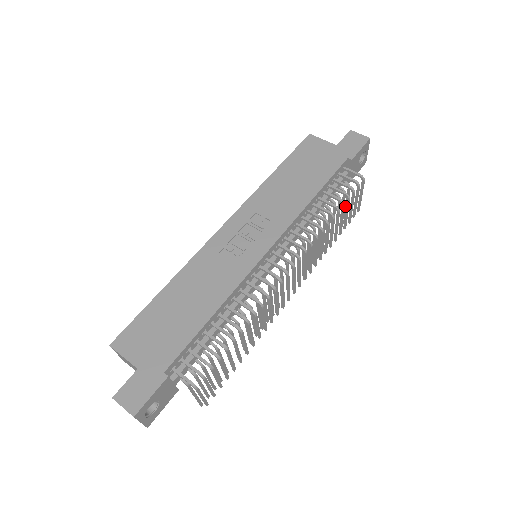
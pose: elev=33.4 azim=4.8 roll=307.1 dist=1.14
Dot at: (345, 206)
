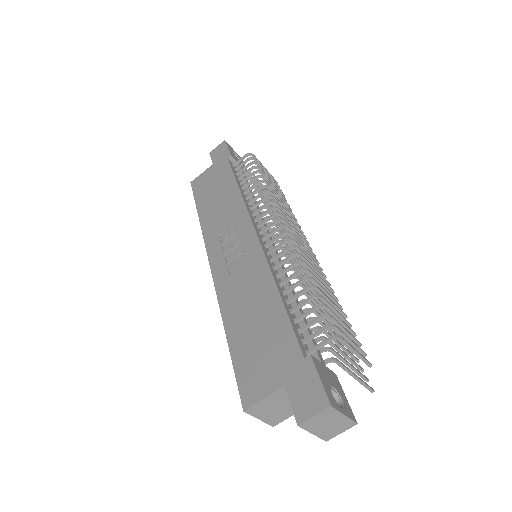
Dot at: occluded
